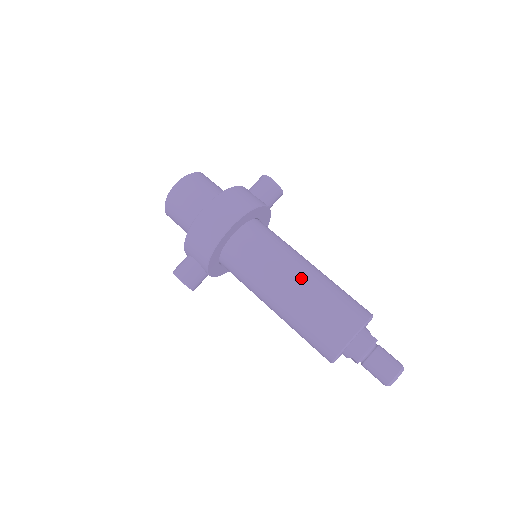
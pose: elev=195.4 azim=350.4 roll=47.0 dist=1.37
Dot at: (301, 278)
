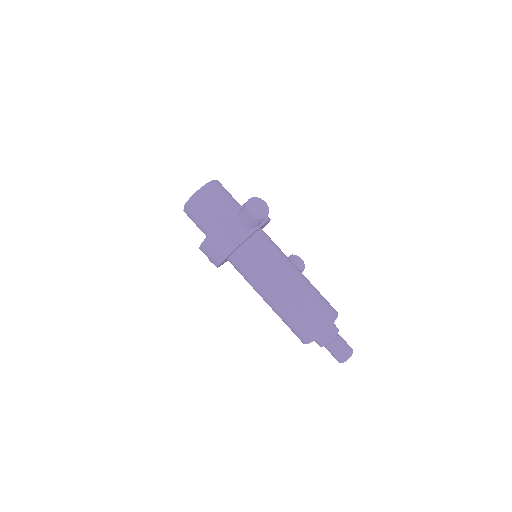
Dot at: (275, 299)
